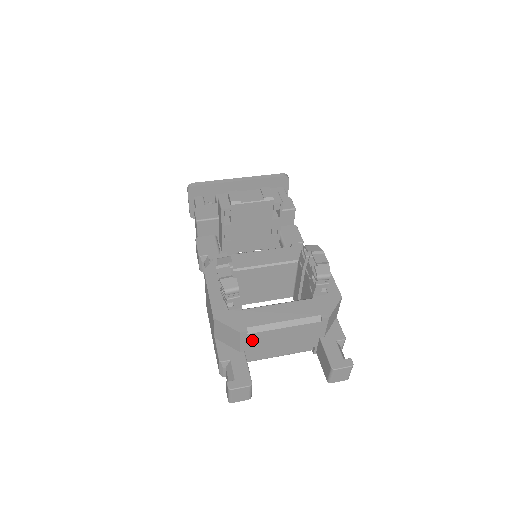
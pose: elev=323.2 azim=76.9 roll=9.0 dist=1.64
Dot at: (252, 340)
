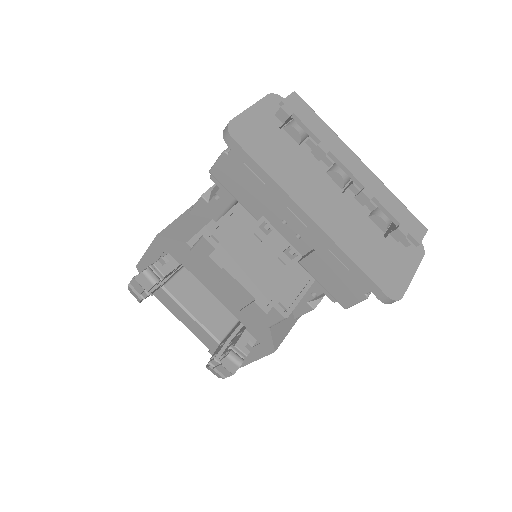
Dot at: occluded
